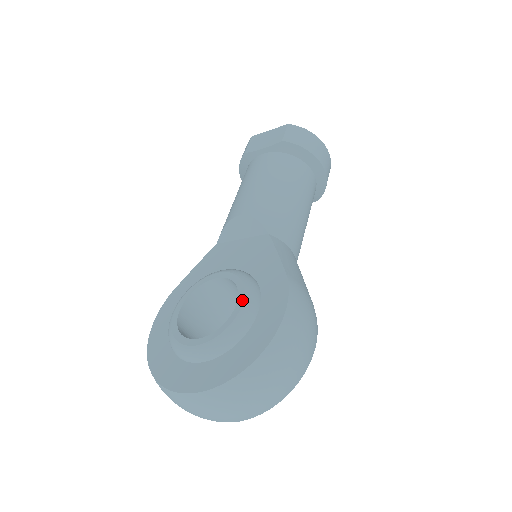
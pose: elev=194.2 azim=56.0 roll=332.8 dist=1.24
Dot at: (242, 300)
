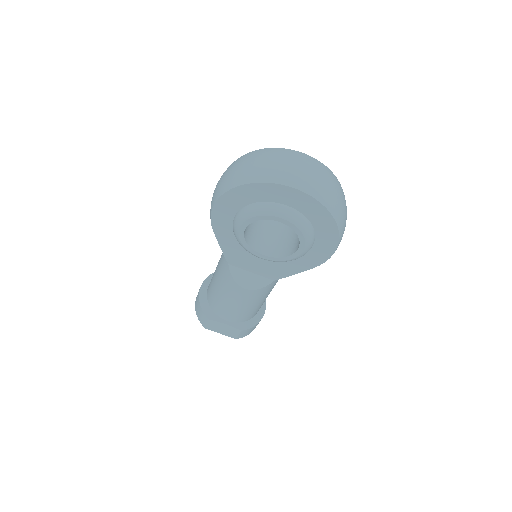
Dot at: occluded
